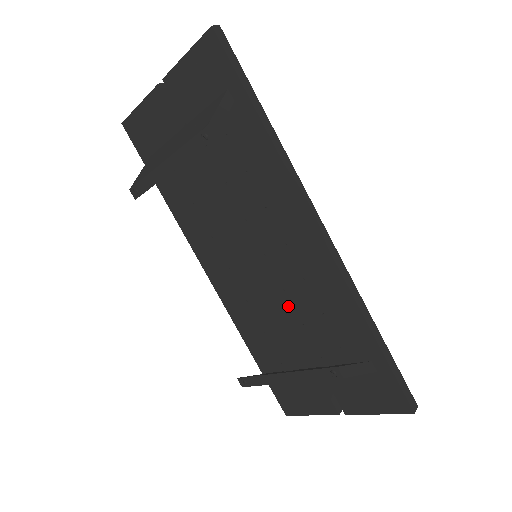
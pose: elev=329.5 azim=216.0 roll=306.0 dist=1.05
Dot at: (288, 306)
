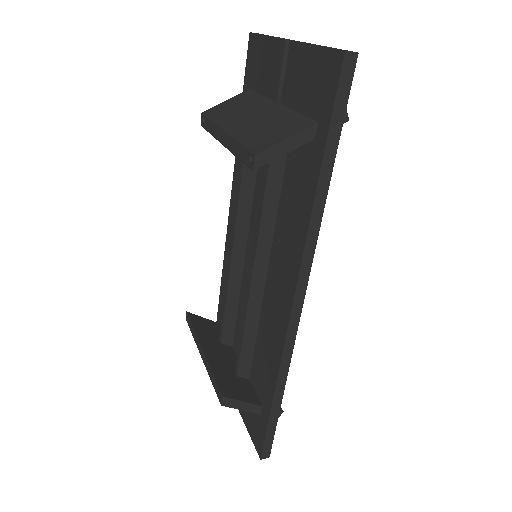
Dot at: occluded
